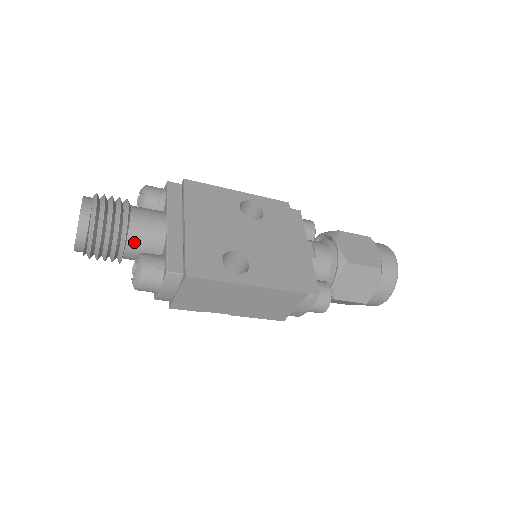
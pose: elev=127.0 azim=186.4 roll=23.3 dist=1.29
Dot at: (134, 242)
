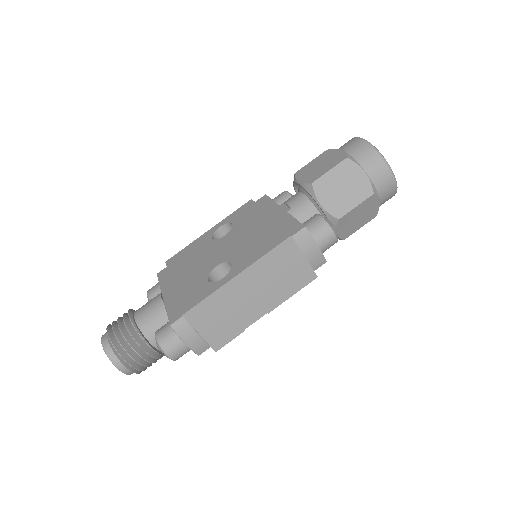
Dot at: (149, 330)
